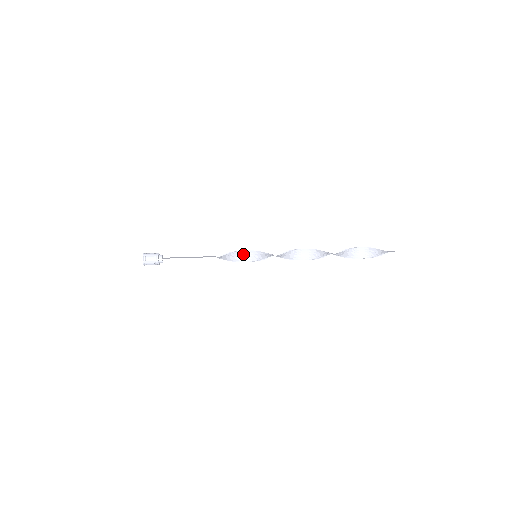
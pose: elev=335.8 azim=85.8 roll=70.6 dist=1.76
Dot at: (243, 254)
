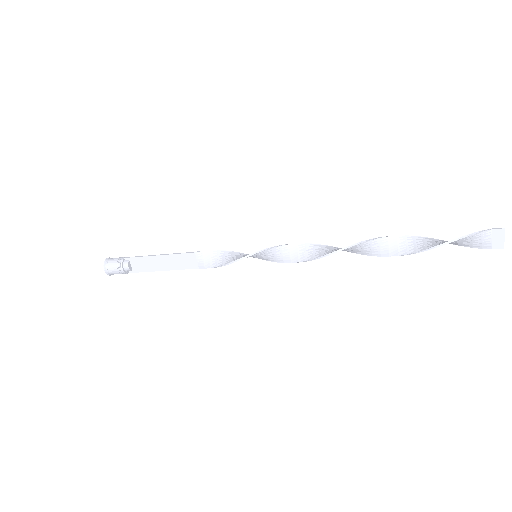
Dot at: (238, 255)
